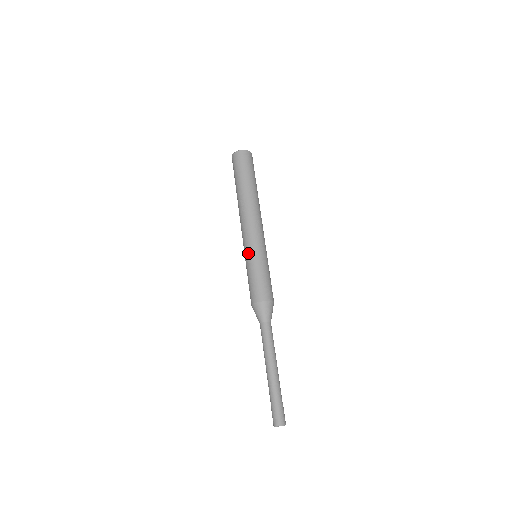
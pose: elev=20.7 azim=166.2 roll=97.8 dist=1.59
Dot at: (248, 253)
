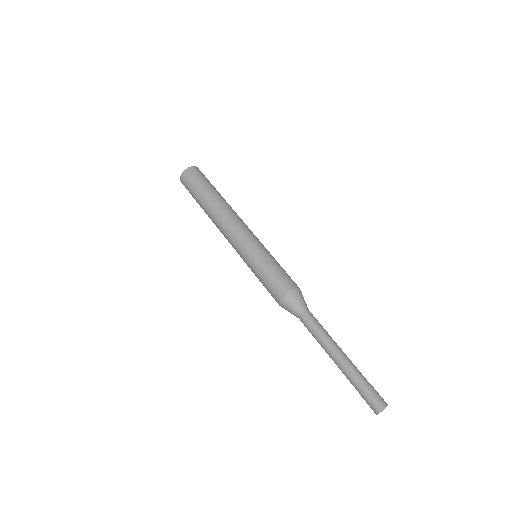
Dot at: (247, 255)
